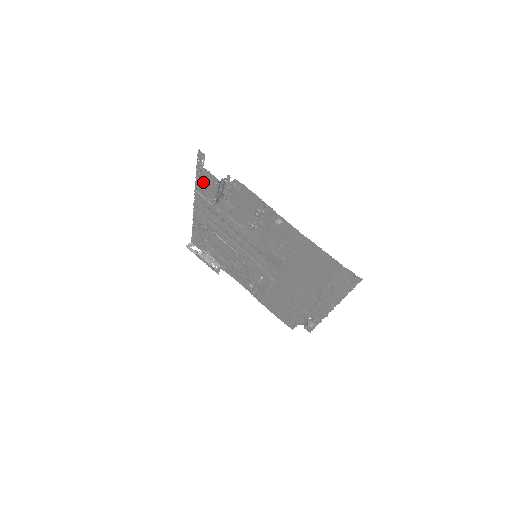
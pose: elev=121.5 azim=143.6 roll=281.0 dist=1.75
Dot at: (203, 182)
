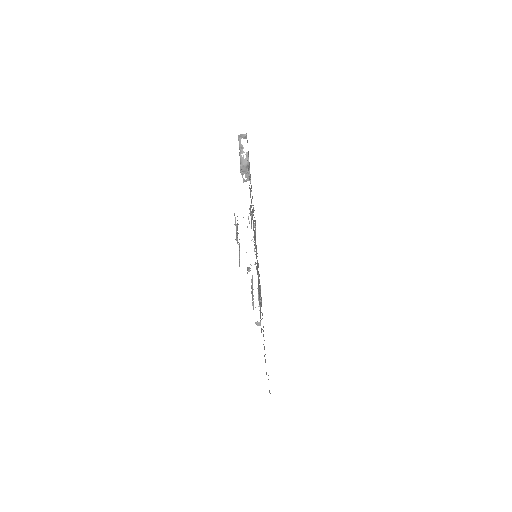
Dot at: occluded
